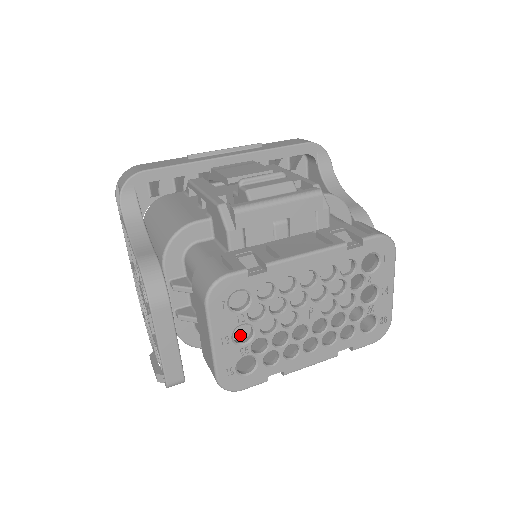
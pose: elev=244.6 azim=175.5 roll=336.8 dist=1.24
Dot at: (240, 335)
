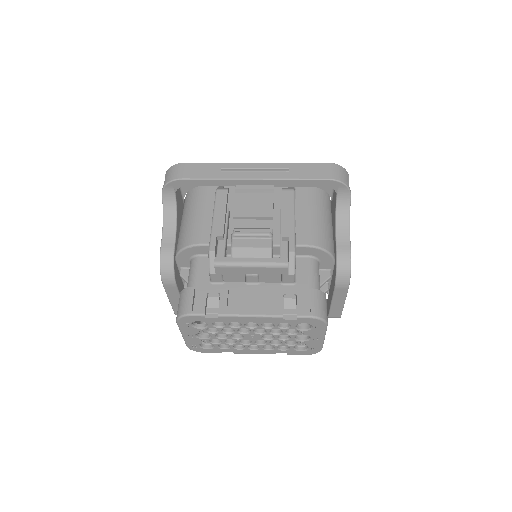
Dot at: occluded
